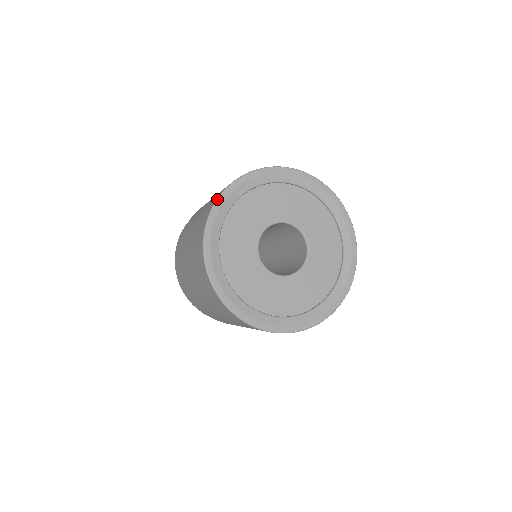
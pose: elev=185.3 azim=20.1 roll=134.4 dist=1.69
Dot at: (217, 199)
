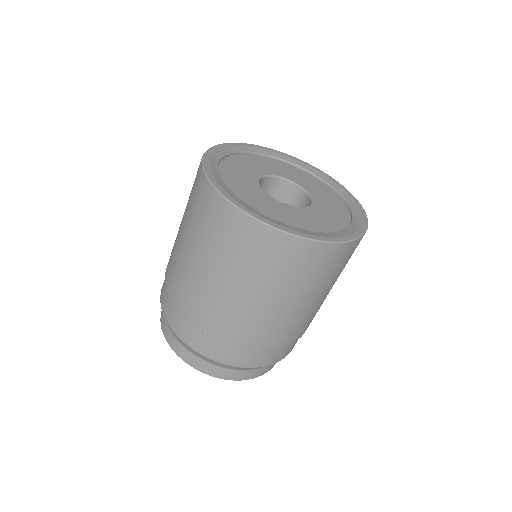
Dot at: (224, 143)
